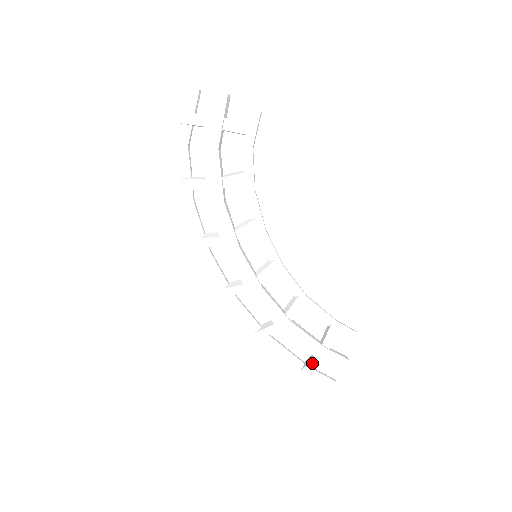
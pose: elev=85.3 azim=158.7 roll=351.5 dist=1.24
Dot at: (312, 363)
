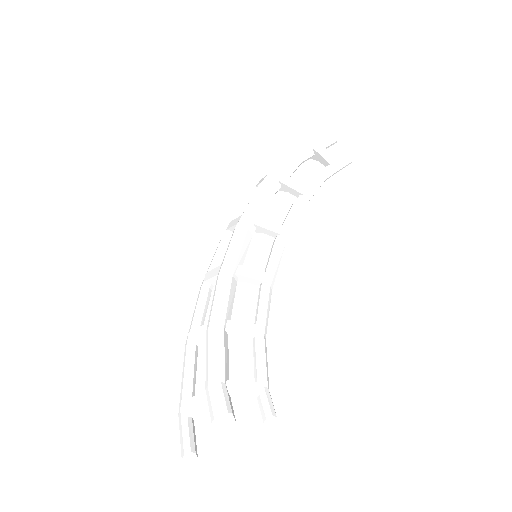
Dot at: (197, 397)
